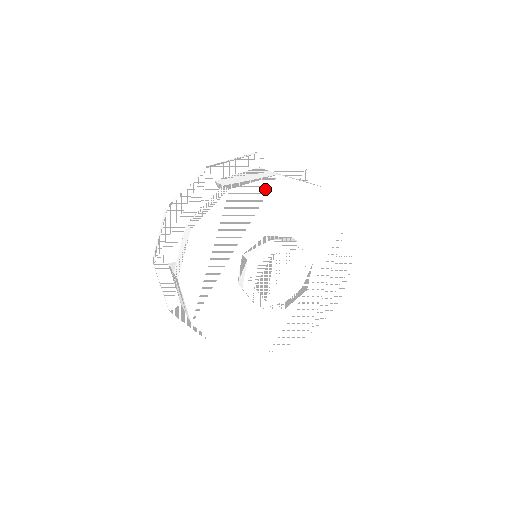
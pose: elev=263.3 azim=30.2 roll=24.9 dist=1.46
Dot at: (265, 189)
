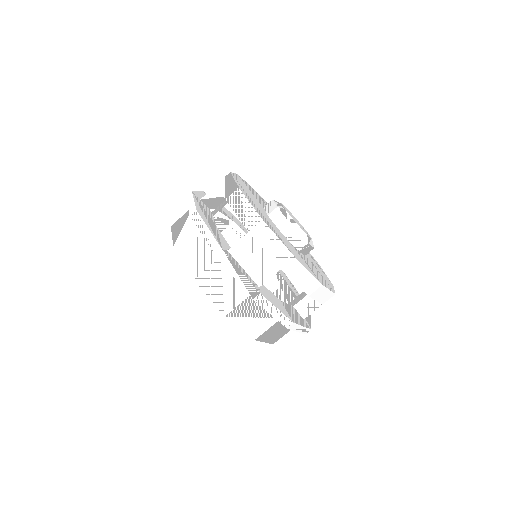
Dot at: occluded
